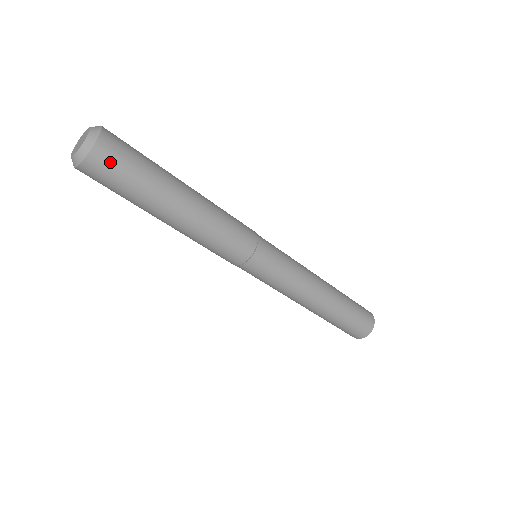
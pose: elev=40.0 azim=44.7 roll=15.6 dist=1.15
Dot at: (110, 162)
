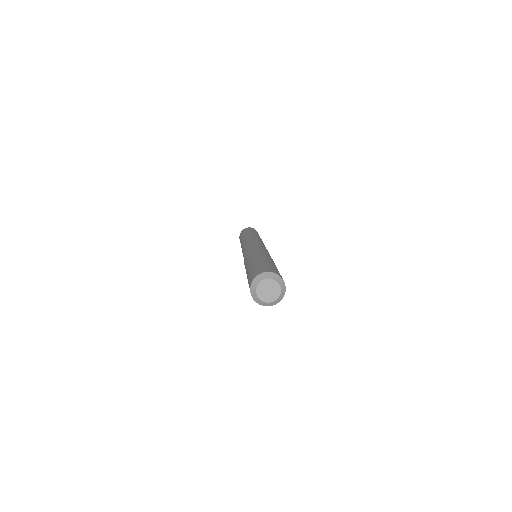
Dot at: occluded
